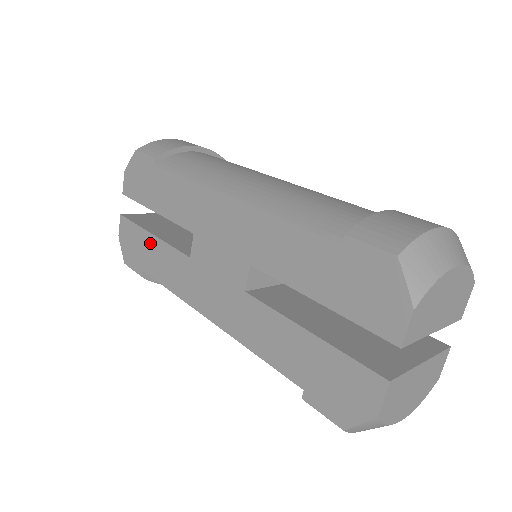
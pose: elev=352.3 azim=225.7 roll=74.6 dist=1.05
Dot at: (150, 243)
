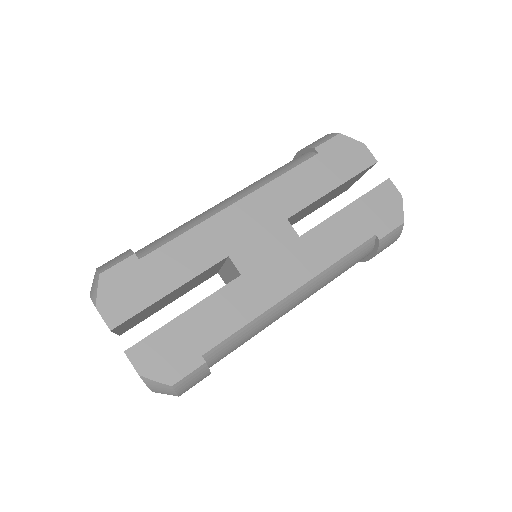
Dot at: (190, 321)
